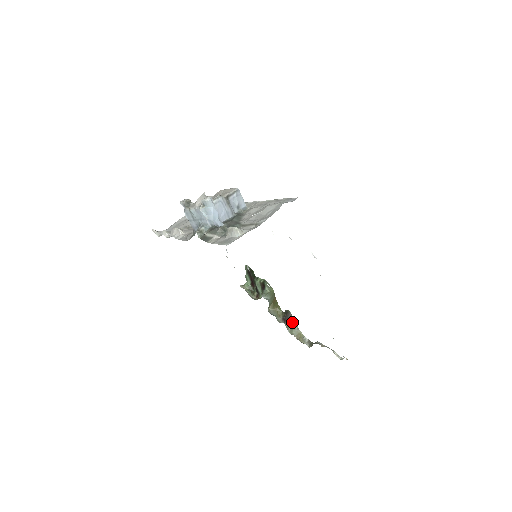
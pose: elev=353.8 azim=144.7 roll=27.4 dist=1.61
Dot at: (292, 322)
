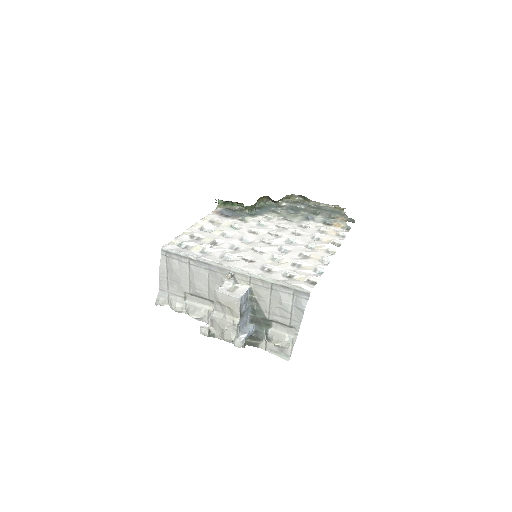
Dot at: (281, 200)
